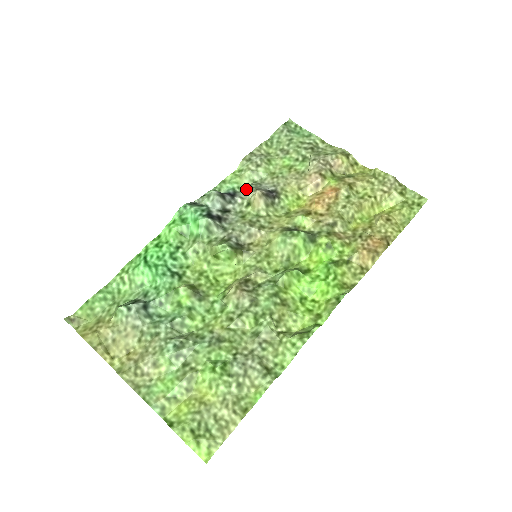
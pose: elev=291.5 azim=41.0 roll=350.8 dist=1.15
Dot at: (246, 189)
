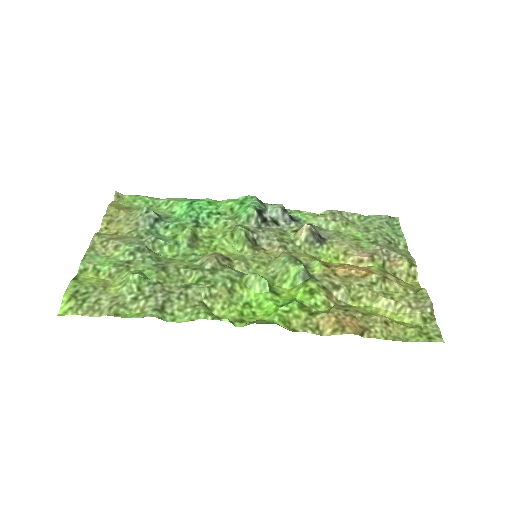
Dot at: (307, 224)
